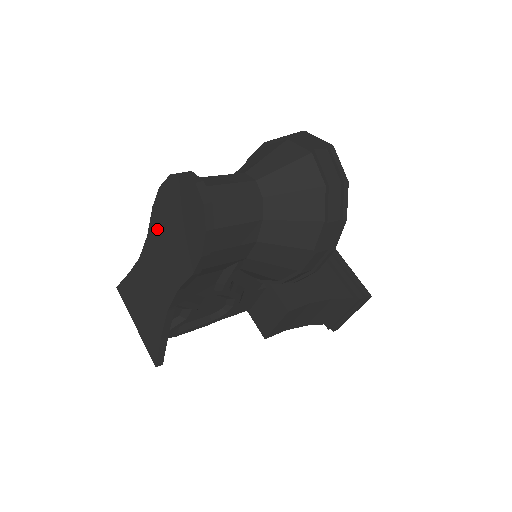
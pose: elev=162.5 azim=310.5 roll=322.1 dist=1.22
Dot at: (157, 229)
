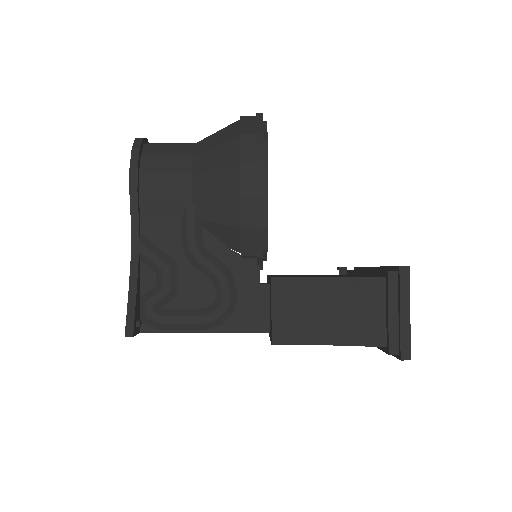
Dot at: occluded
